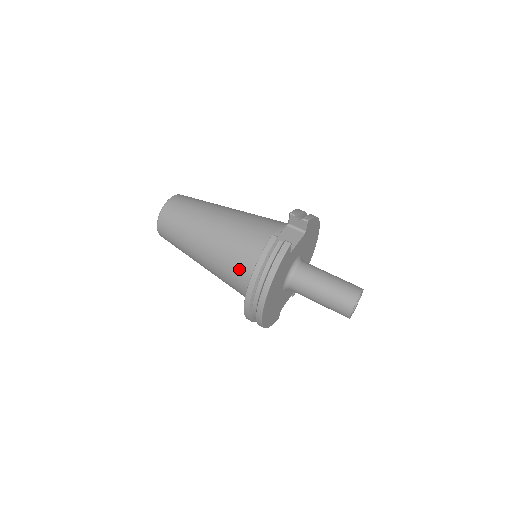
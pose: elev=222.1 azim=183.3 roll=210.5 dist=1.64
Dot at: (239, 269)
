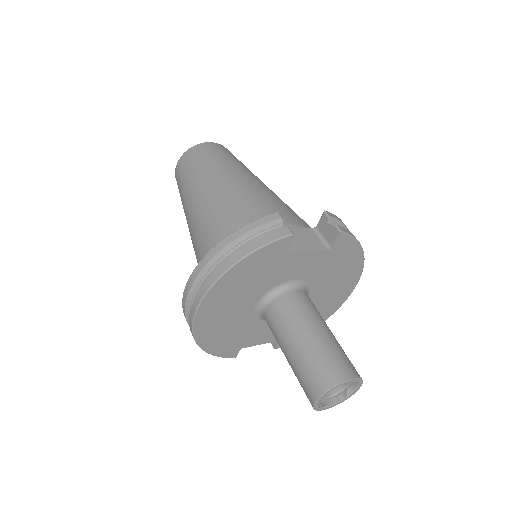
Dot at: (215, 243)
